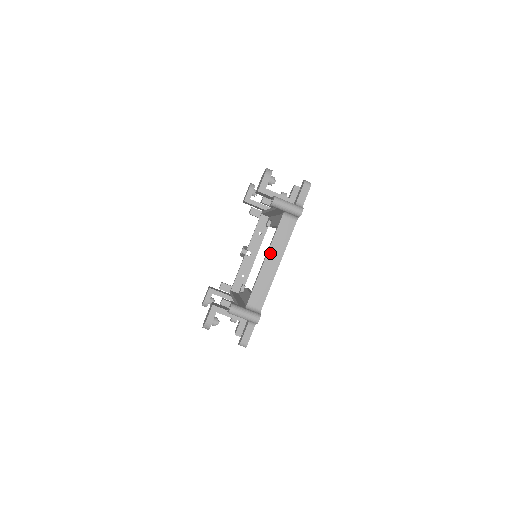
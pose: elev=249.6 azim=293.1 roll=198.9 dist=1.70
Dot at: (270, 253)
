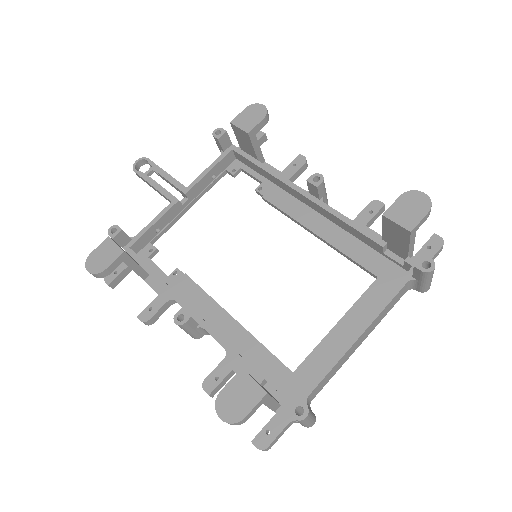
Dot at: (368, 328)
